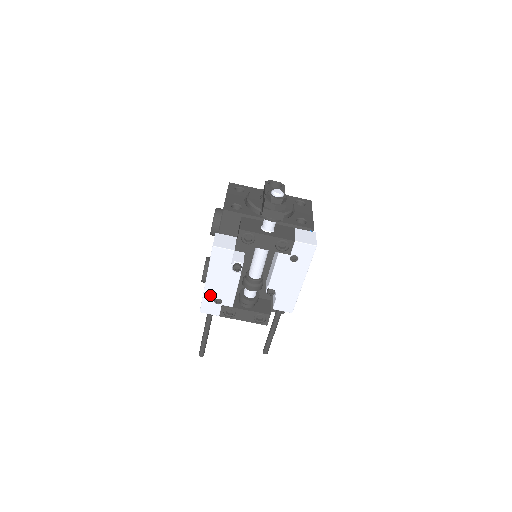
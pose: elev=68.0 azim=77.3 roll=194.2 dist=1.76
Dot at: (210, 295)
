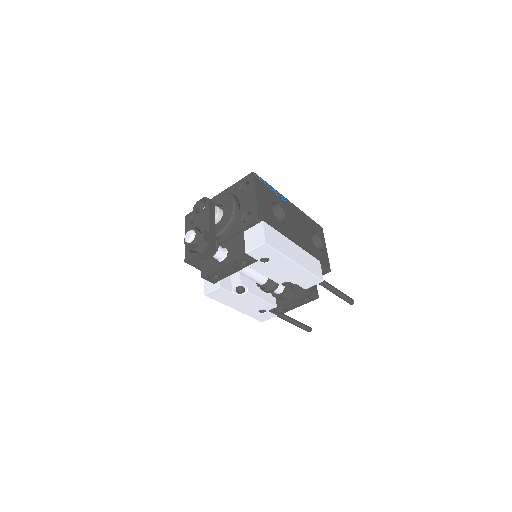
Dot at: (251, 312)
